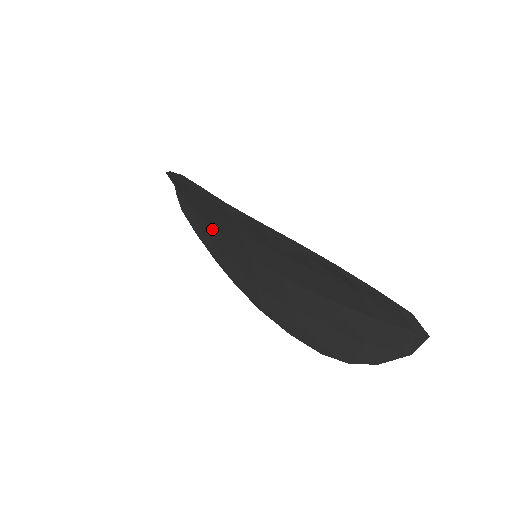
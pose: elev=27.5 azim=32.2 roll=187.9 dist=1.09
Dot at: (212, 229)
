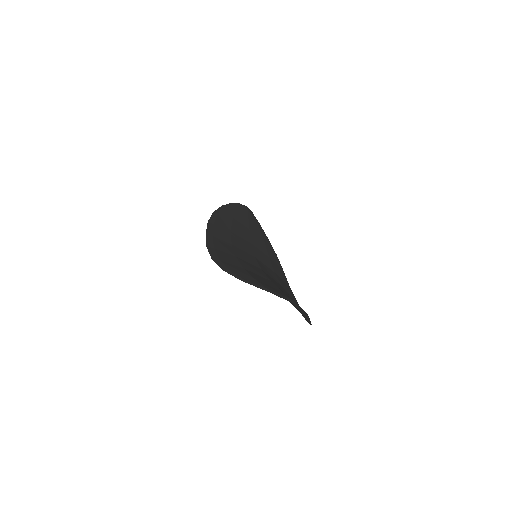
Dot at: occluded
